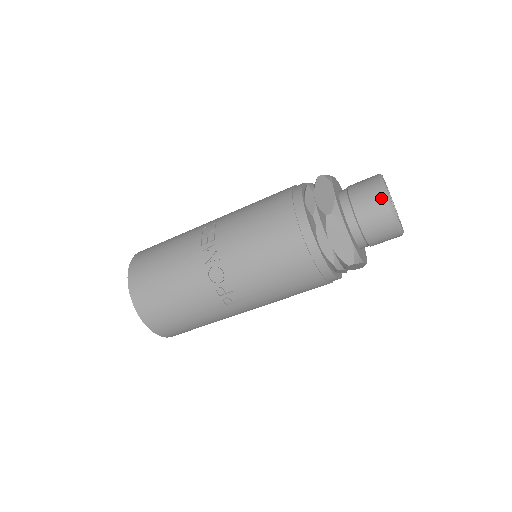
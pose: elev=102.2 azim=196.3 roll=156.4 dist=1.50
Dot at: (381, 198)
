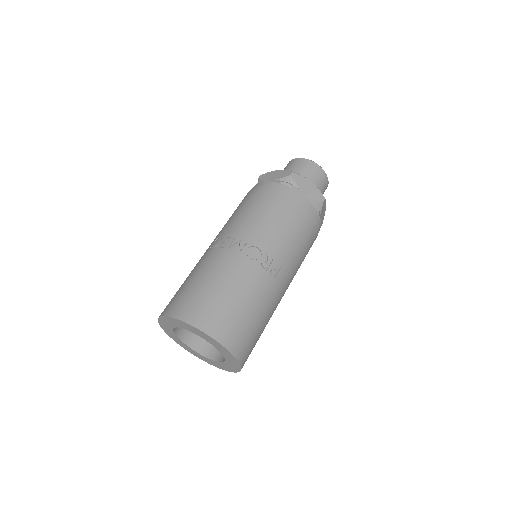
Dot at: (305, 161)
